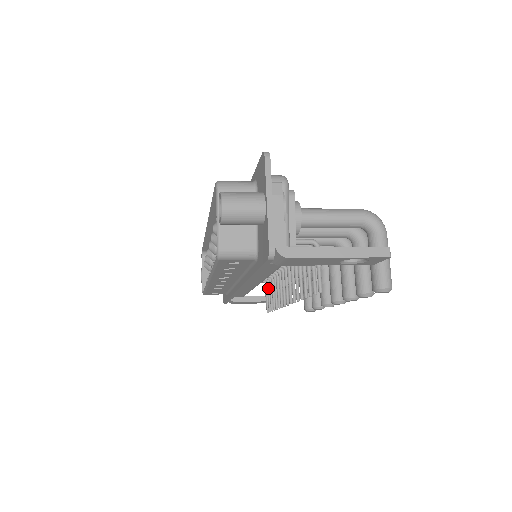
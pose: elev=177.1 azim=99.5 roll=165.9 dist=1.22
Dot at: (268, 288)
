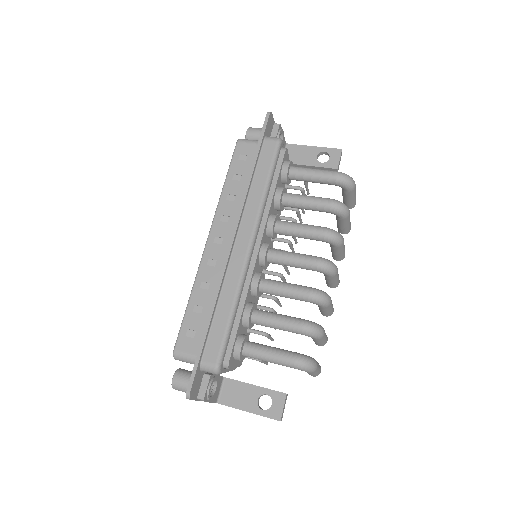
Dot at: (302, 194)
